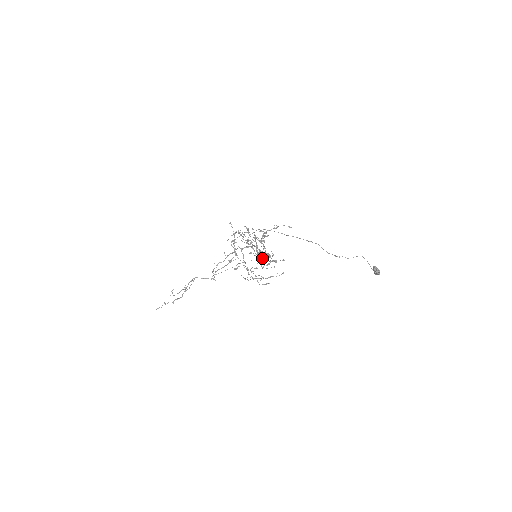
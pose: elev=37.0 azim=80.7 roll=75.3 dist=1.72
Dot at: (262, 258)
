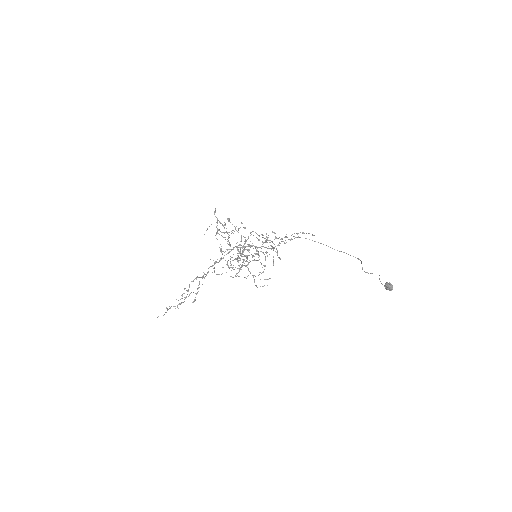
Dot at: (242, 254)
